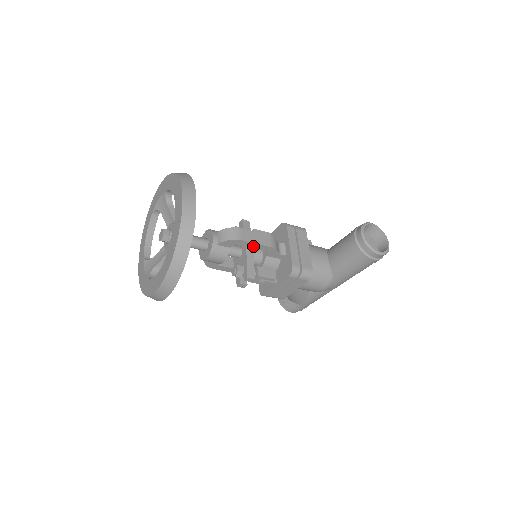
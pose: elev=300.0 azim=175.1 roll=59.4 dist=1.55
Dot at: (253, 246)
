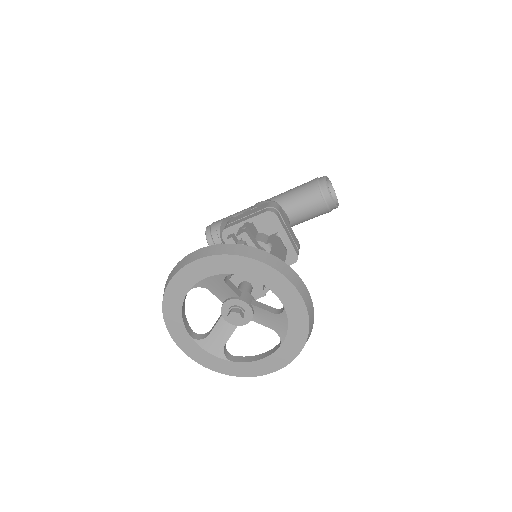
Dot at: occluded
